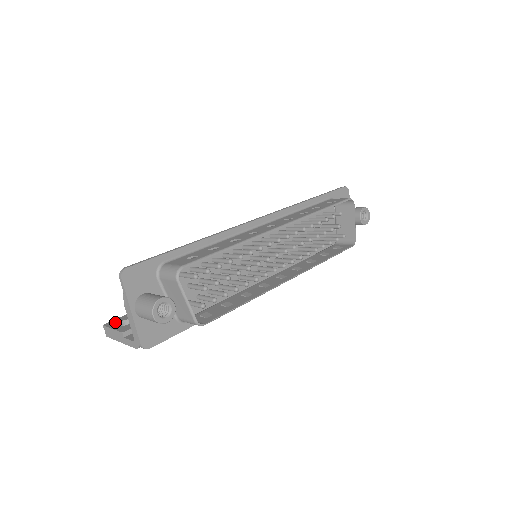
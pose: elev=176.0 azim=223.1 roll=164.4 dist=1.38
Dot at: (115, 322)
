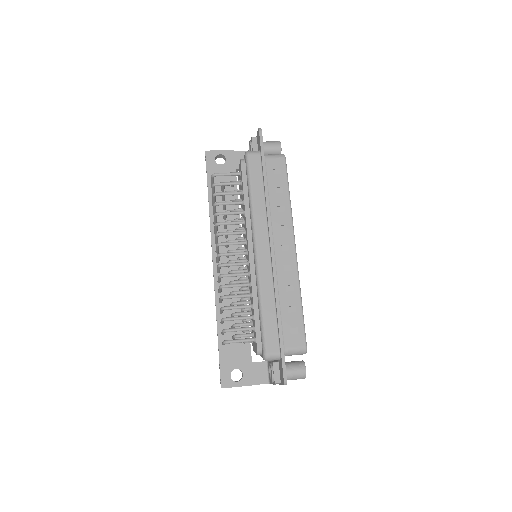
Dot at: (227, 380)
